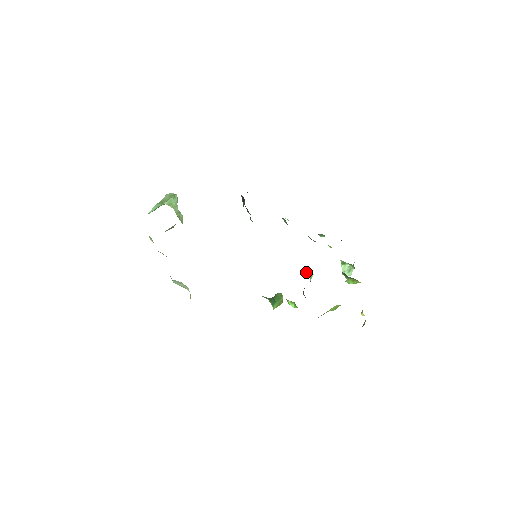
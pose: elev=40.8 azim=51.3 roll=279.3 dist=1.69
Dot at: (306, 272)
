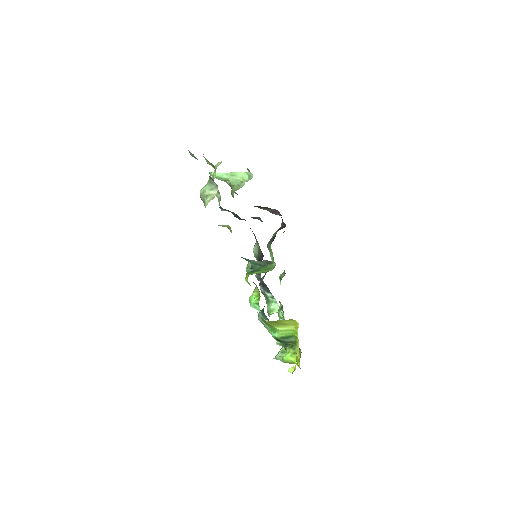
Dot at: (274, 305)
